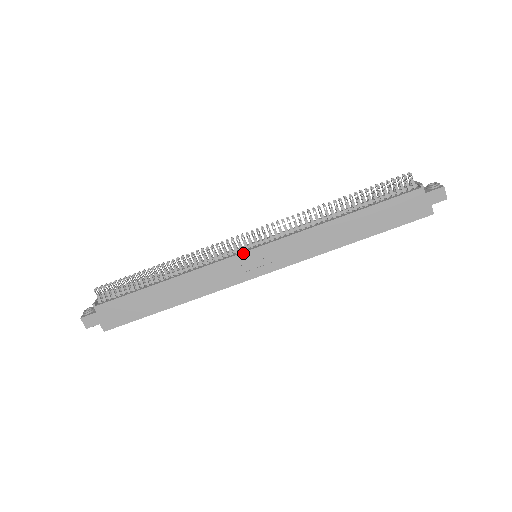
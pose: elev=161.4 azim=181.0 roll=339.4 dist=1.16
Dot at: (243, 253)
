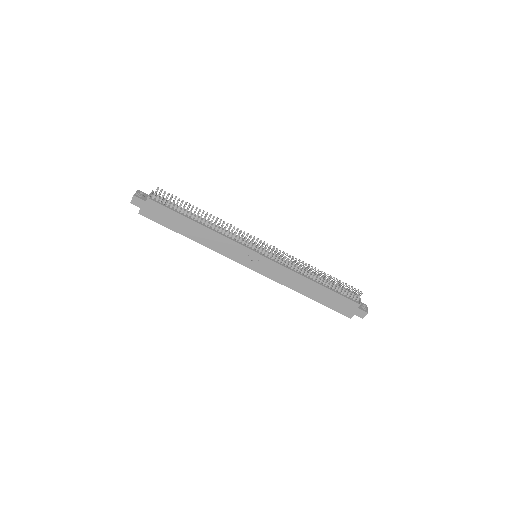
Dot at: (253, 251)
